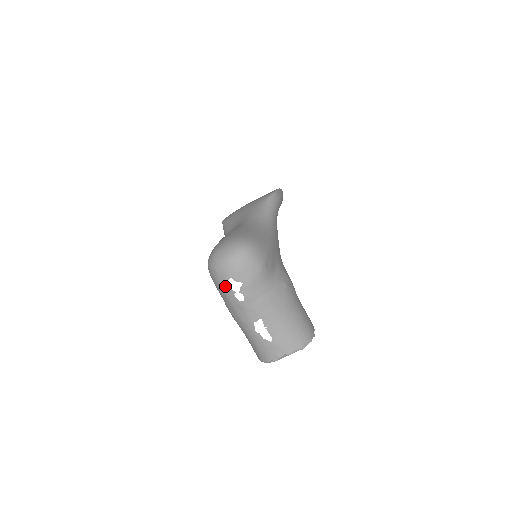
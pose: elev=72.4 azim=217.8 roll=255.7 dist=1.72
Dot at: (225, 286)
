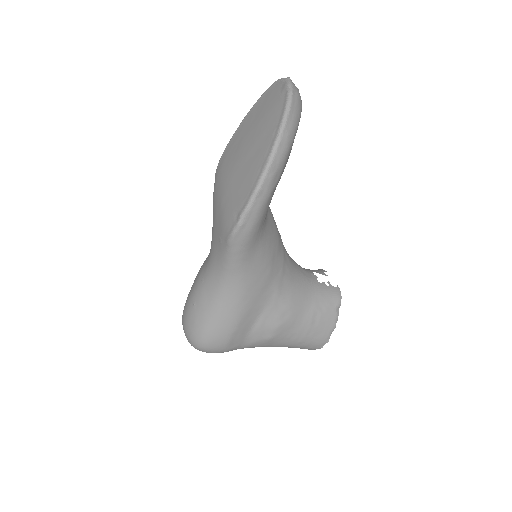
Dot at: occluded
